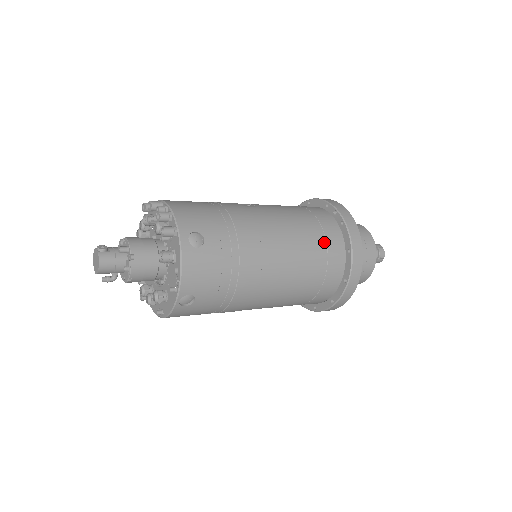
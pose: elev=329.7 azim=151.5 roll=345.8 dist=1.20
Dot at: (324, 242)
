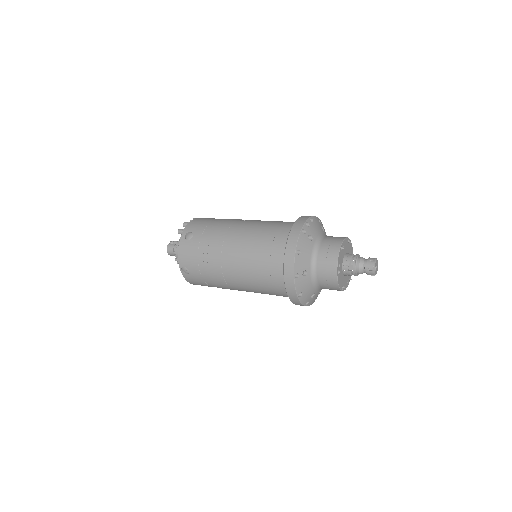
Dot at: (271, 243)
